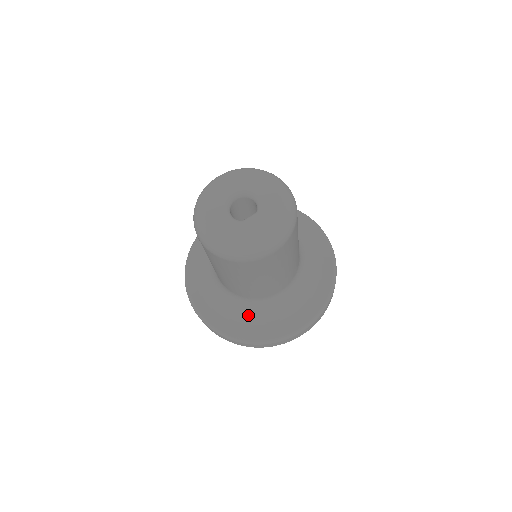
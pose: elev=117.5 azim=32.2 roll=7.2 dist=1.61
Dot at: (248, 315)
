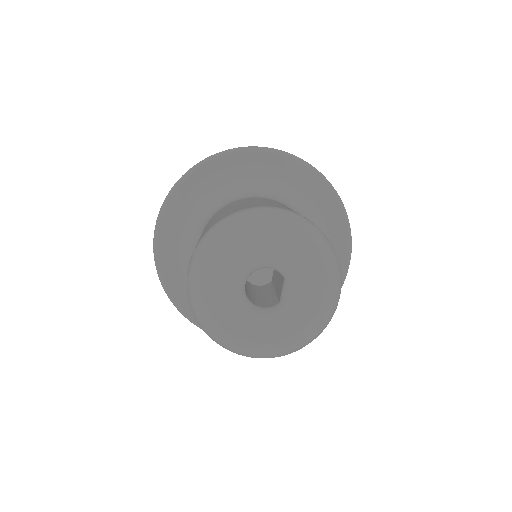
Dot at: occluded
